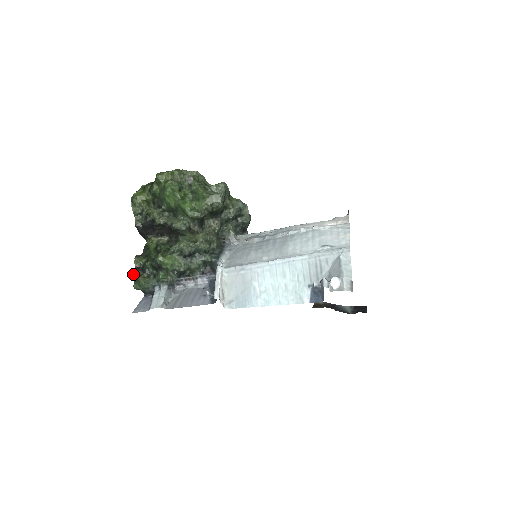
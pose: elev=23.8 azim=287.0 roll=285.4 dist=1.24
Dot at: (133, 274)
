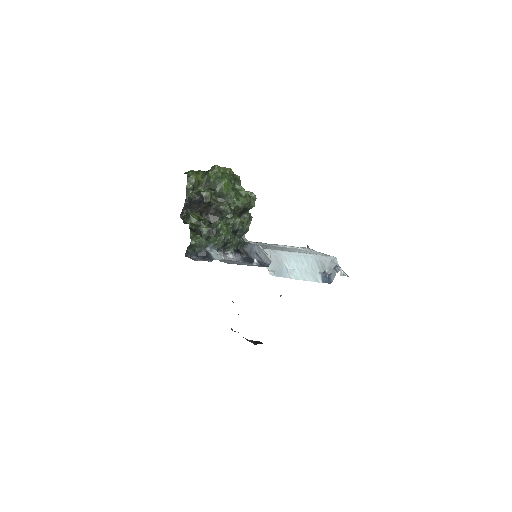
Dot at: (190, 231)
